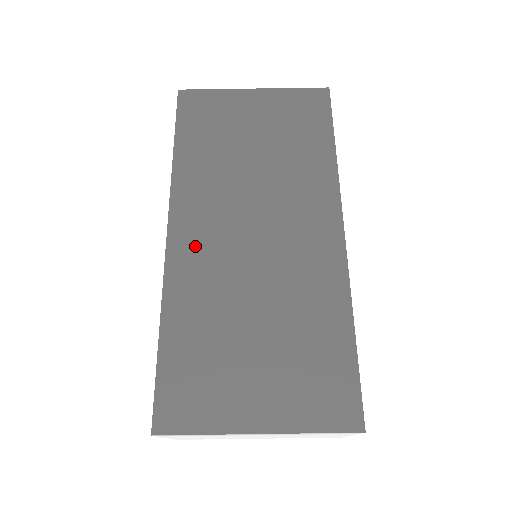
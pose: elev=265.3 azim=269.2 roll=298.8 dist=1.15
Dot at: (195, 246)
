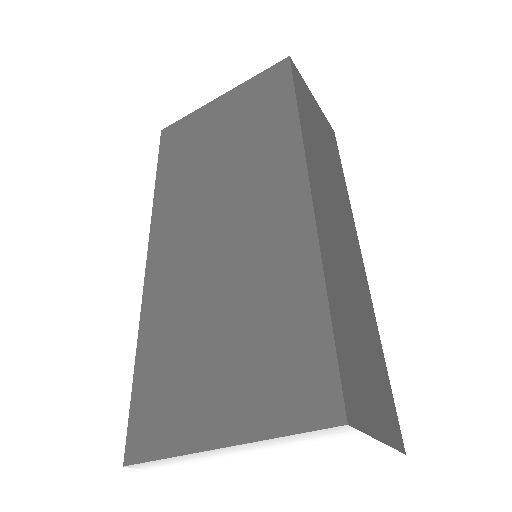
Dot at: (168, 260)
